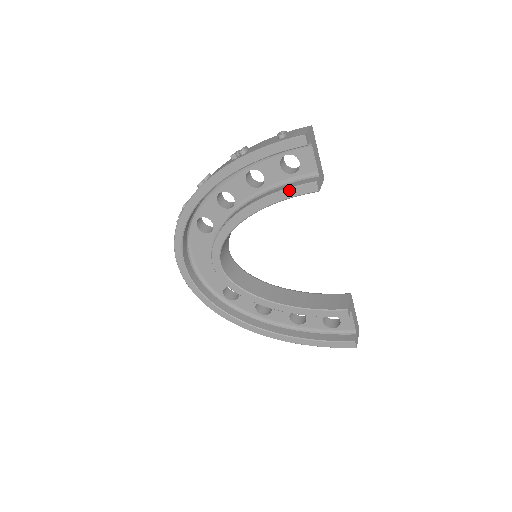
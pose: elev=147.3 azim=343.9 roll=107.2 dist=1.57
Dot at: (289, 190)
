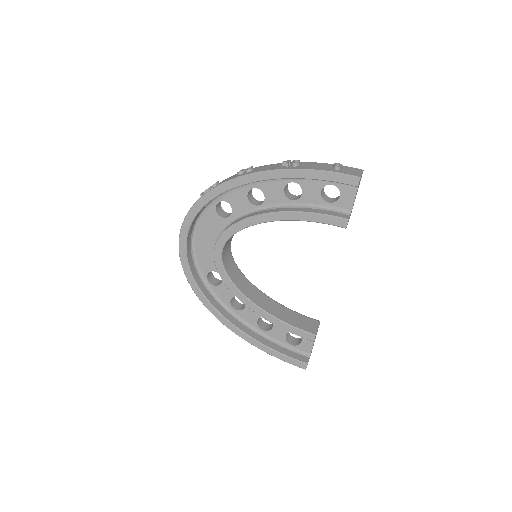
Dot at: (321, 215)
